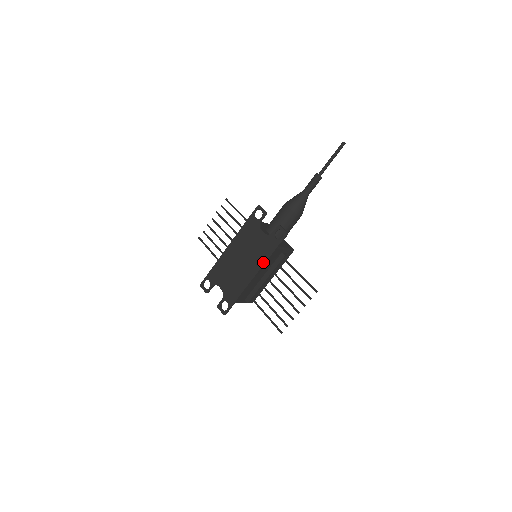
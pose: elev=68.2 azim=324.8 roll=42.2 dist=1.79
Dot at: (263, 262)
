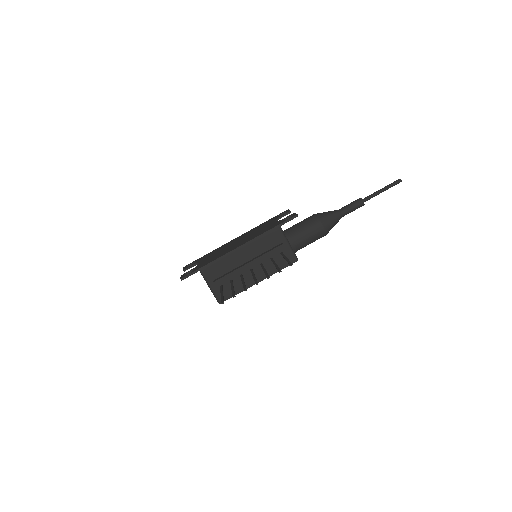
Dot at: (256, 236)
